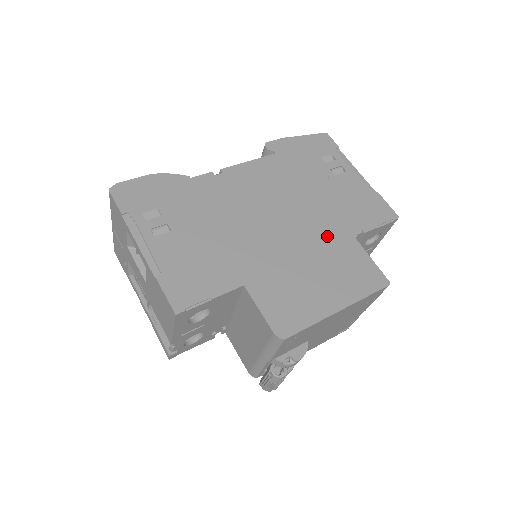
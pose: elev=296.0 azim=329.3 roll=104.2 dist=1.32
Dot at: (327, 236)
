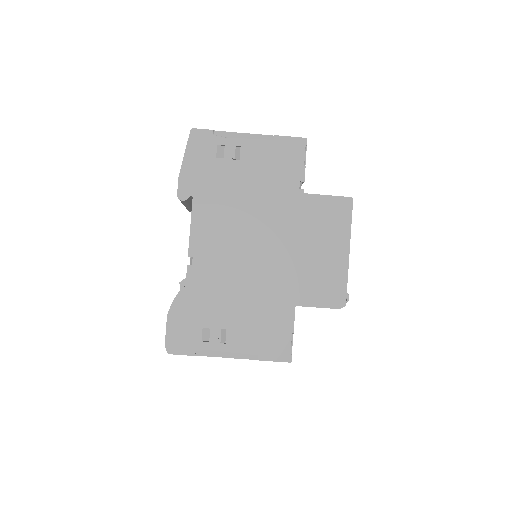
Dot at: (291, 215)
